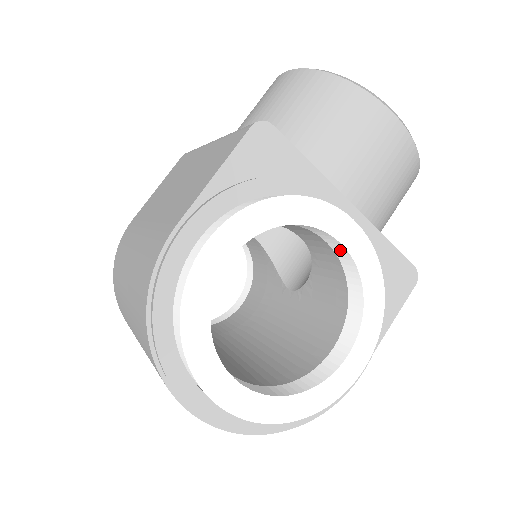
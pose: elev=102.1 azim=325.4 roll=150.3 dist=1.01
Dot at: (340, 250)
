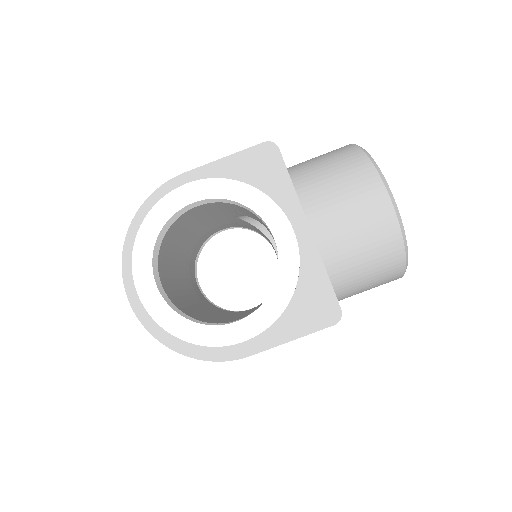
Dot at: occluded
